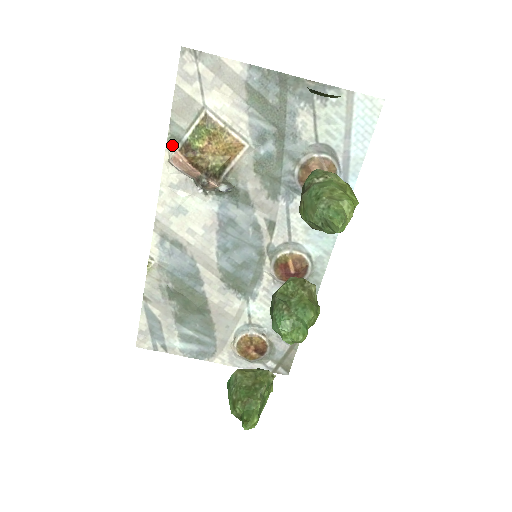
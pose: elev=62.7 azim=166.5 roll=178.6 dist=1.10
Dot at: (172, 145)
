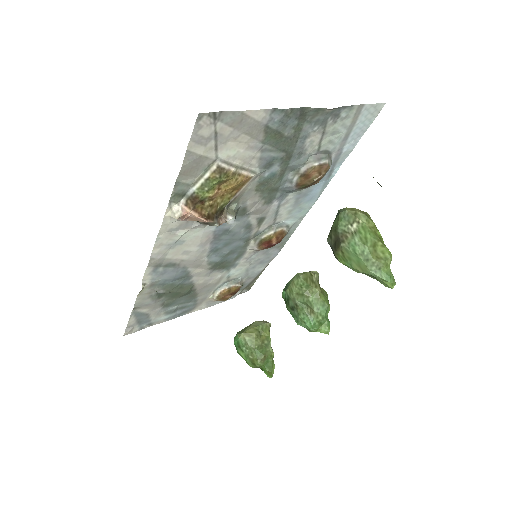
Dot at: (175, 201)
